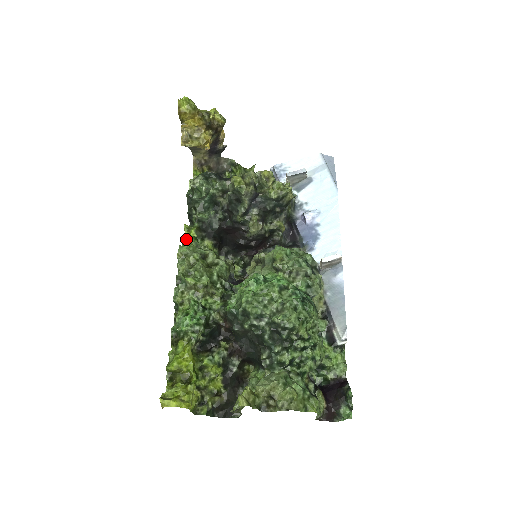
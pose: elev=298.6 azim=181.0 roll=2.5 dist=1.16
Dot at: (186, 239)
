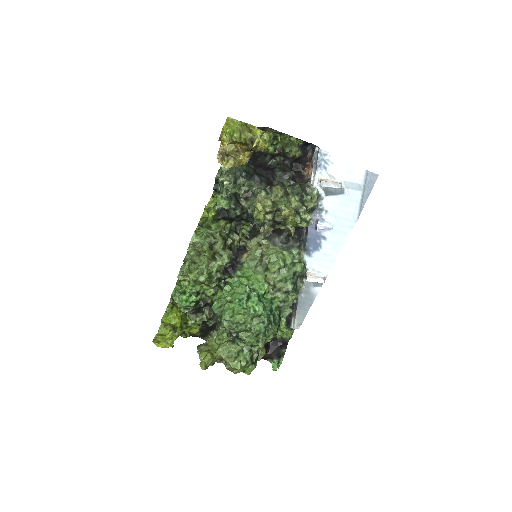
Dot at: (204, 218)
